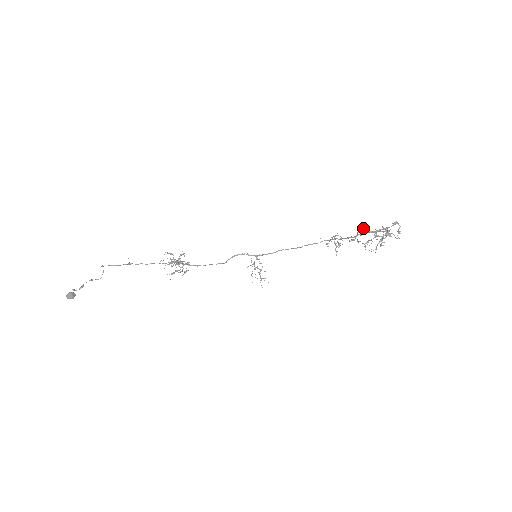
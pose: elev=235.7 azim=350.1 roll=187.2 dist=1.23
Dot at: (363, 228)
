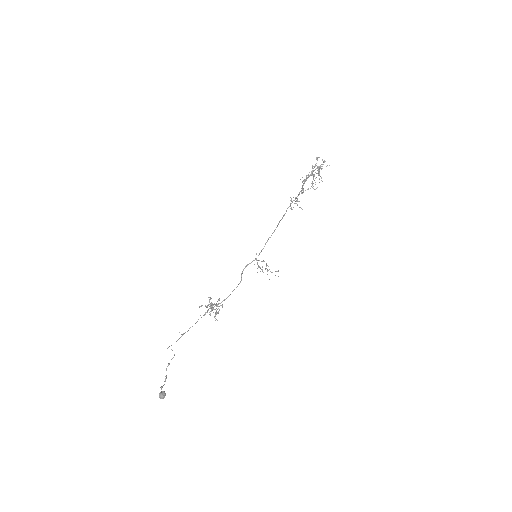
Dot at: (302, 177)
